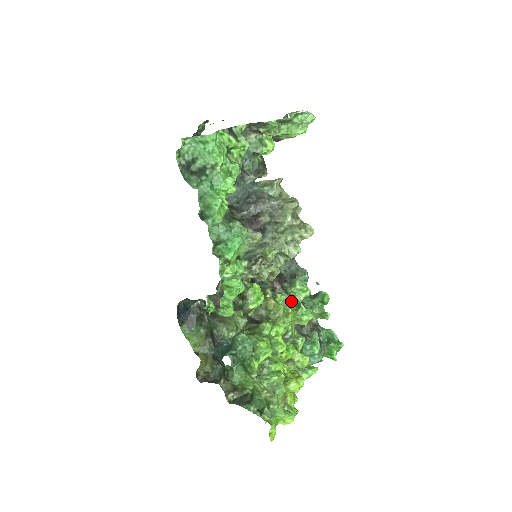
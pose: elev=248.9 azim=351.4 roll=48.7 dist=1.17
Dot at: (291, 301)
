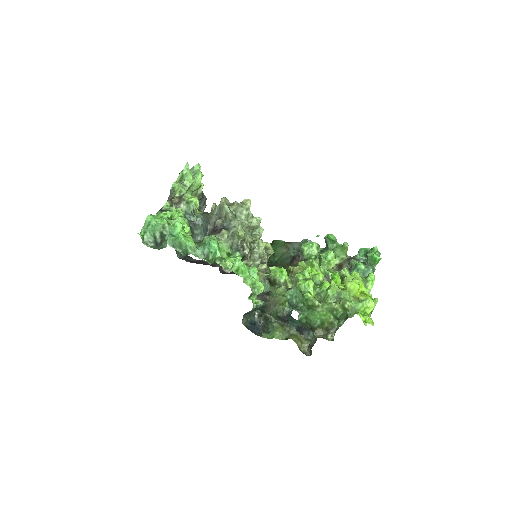
Dot at: occluded
